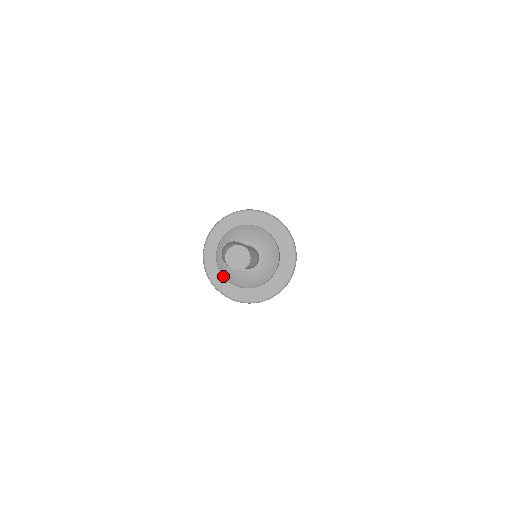
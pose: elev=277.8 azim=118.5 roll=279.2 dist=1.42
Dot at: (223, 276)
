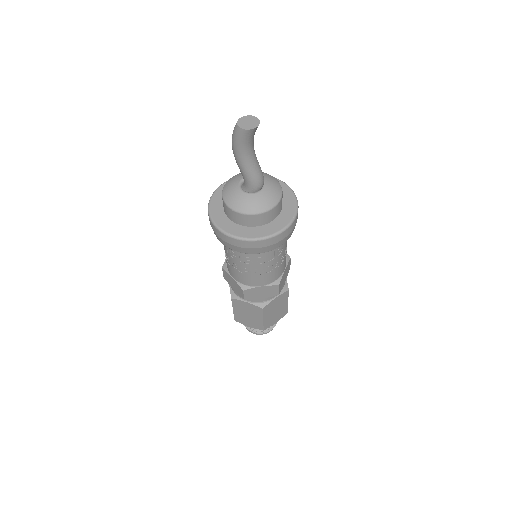
Dot at: (230, 208)
